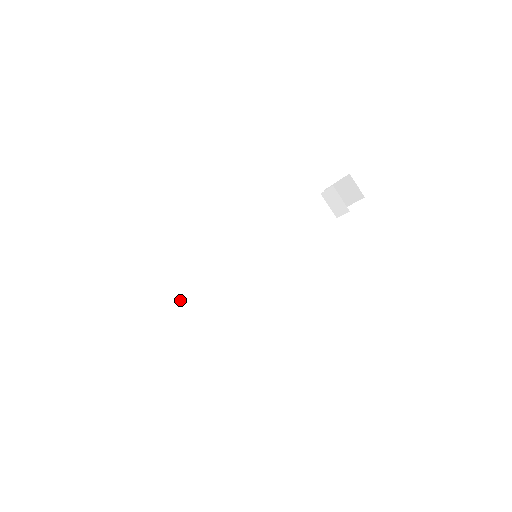
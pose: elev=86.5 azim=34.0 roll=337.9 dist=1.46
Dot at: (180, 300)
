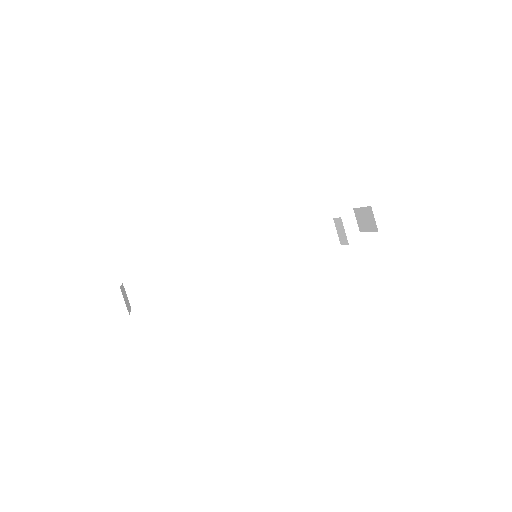
Dot at: (184, 271)
